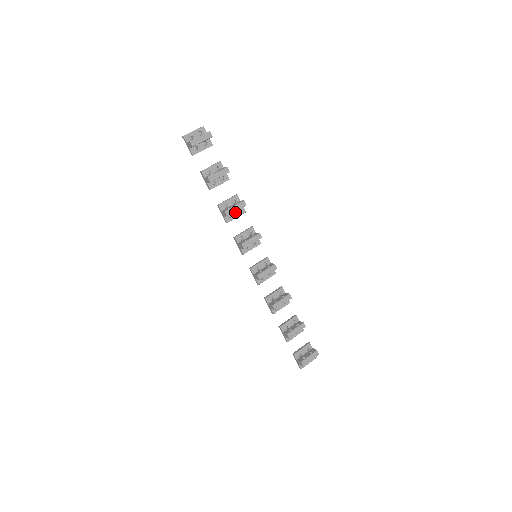
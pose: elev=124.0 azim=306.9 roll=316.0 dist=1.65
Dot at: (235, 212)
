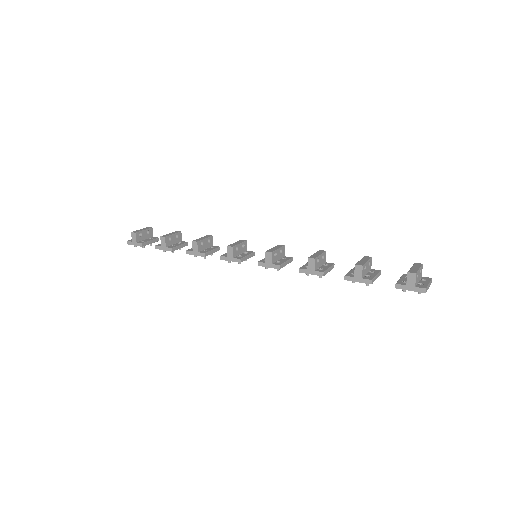
Dot at: (208, 249)
